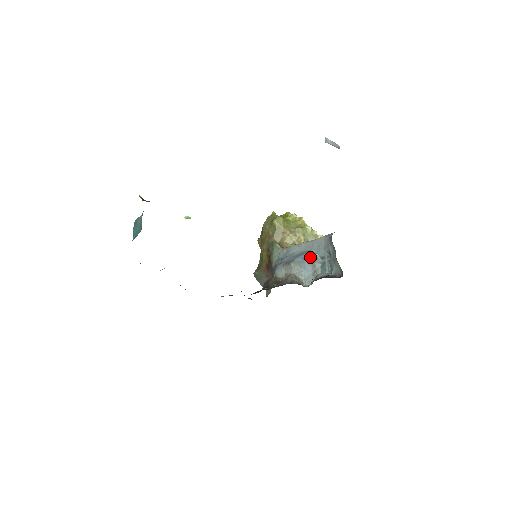
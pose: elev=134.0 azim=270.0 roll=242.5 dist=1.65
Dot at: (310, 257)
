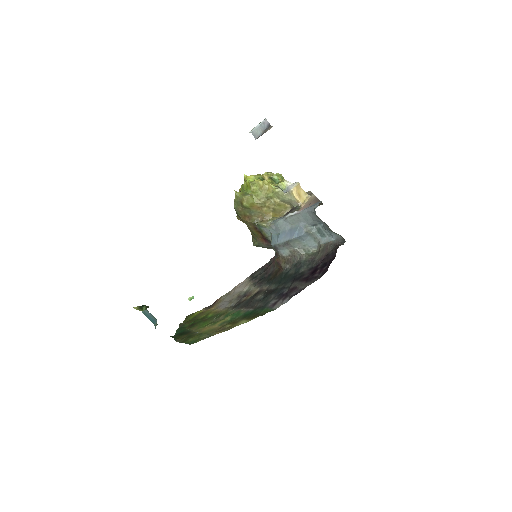
Dot at: (304, 233)
